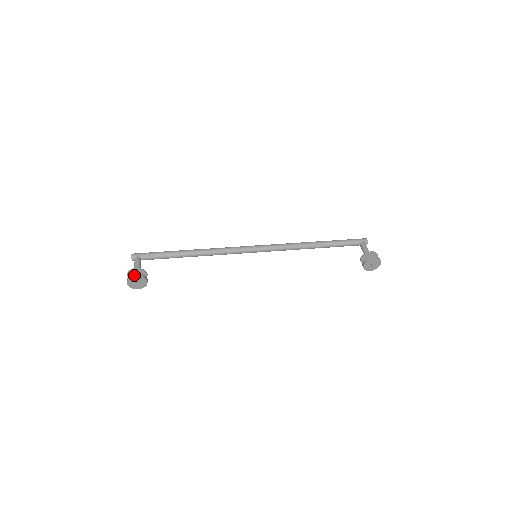
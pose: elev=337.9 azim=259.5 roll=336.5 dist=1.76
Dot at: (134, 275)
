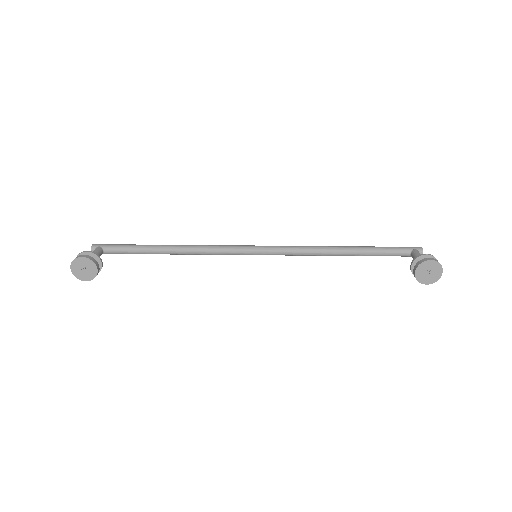
Dot at: (80, 256)
